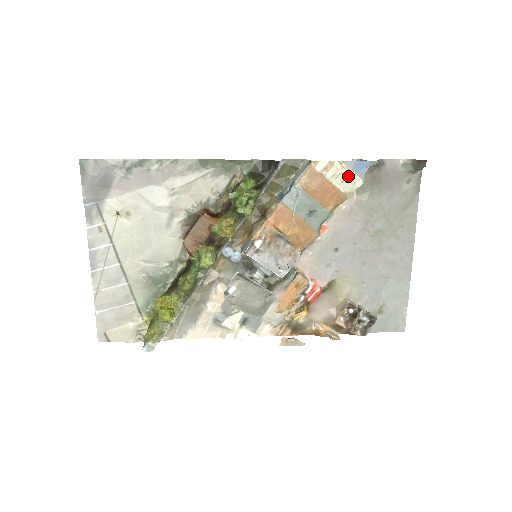
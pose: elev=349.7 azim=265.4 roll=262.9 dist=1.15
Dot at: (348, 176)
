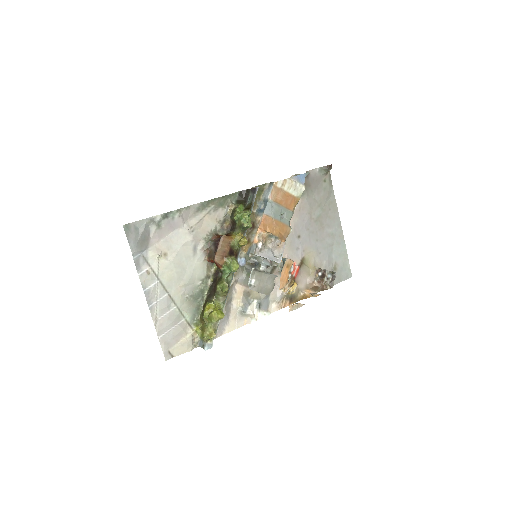
Dot at: (296, 186)
